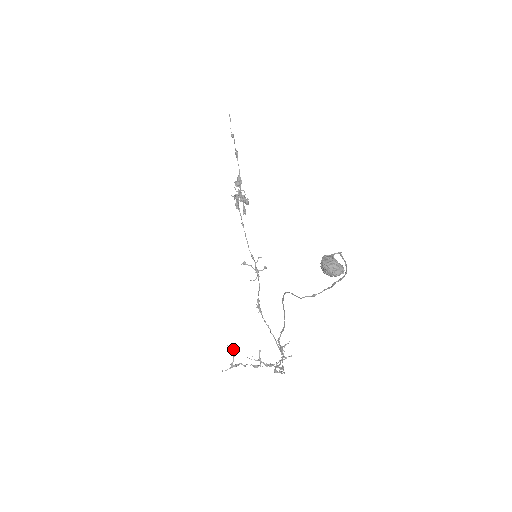
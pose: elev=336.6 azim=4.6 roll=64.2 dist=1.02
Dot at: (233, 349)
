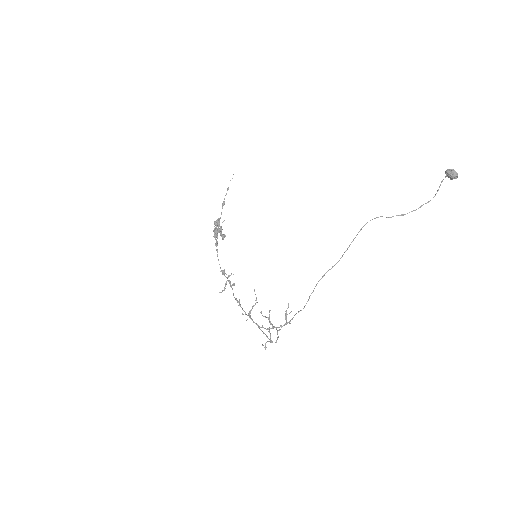
Dot at: (256, 297)
